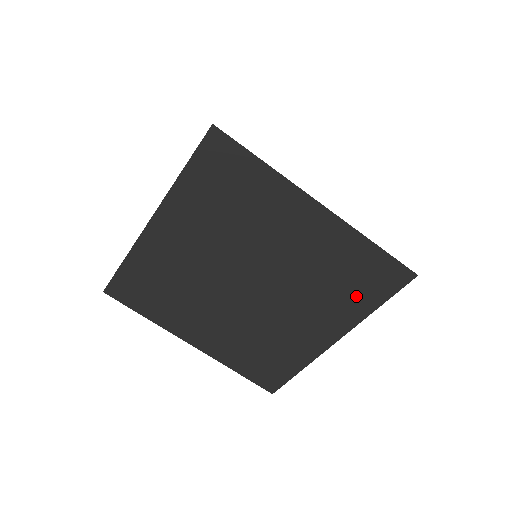
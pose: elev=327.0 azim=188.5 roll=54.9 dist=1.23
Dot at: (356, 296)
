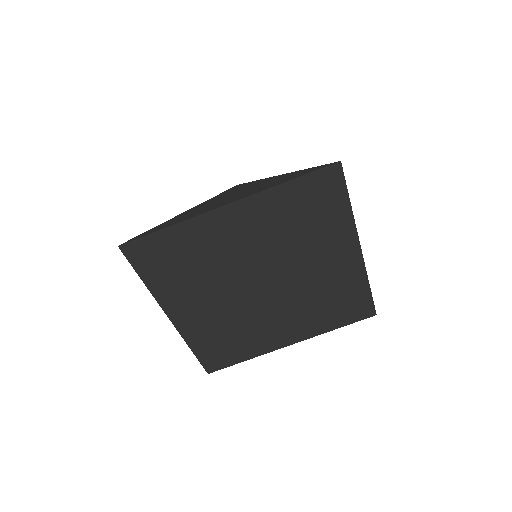
Dot at: (327, 216)
